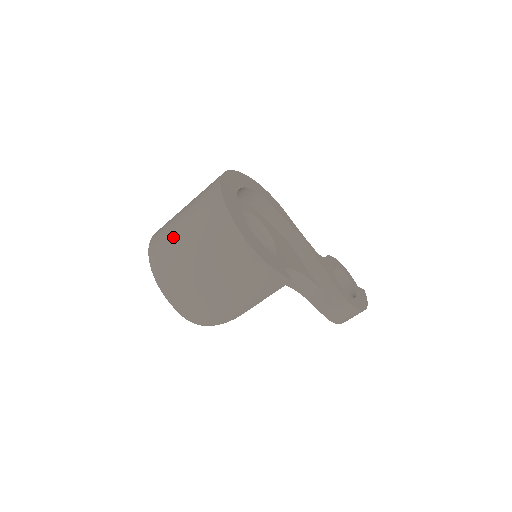
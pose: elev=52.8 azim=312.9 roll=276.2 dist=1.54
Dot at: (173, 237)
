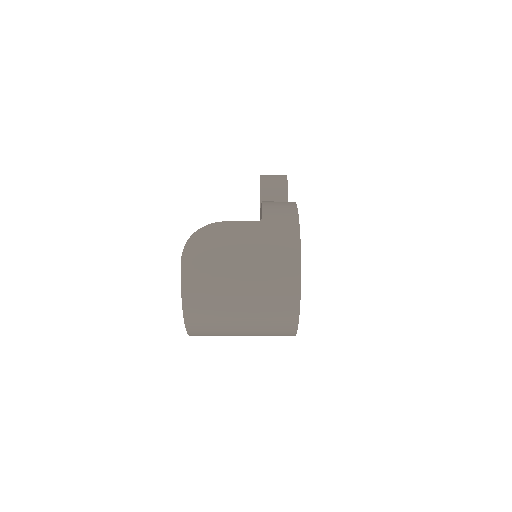
Dot at: (225, 321)
